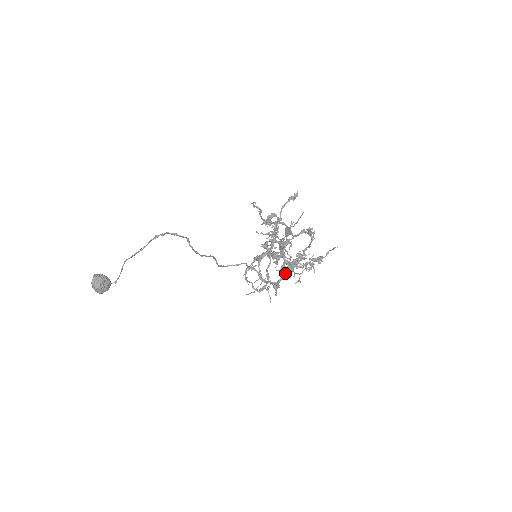
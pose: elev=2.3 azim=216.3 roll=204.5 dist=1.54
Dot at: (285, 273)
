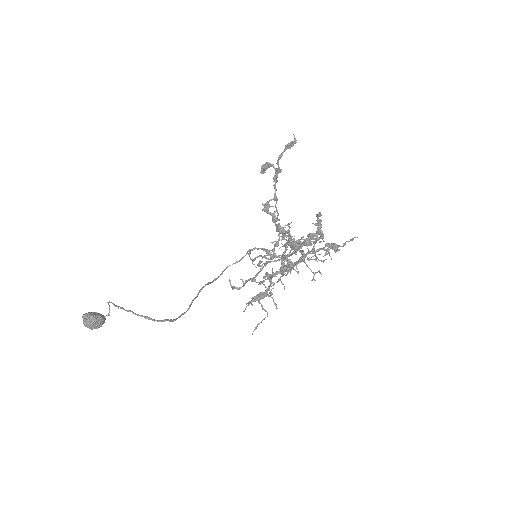
Dot at: occluded
